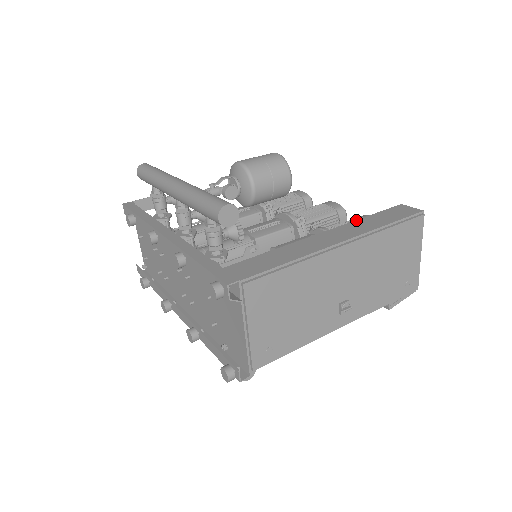
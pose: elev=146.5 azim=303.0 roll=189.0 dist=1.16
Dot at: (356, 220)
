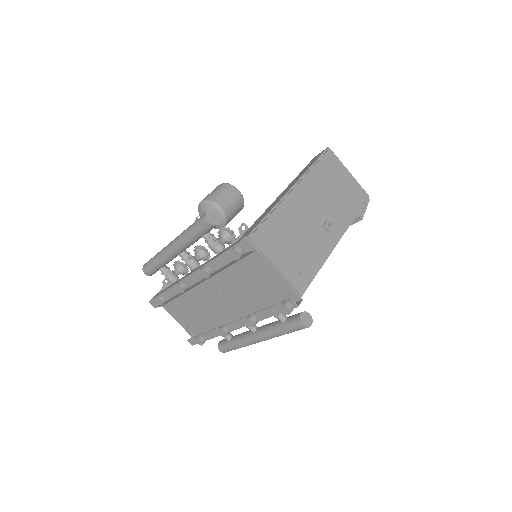
Dot at: (294, 179)
